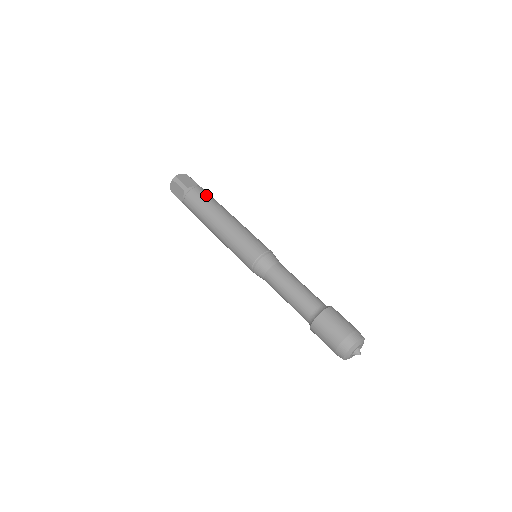
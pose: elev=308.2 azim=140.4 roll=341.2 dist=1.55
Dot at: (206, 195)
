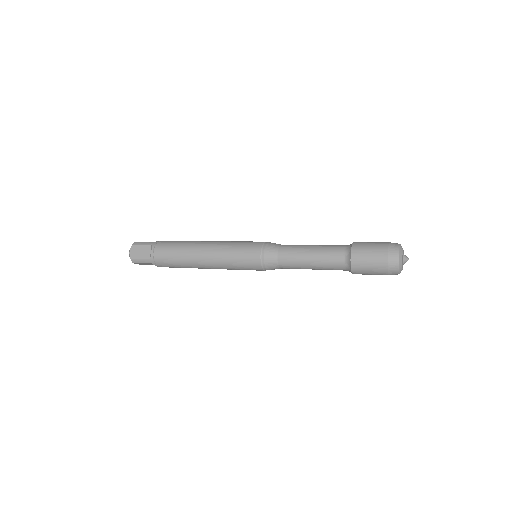
Dot at: occluded
